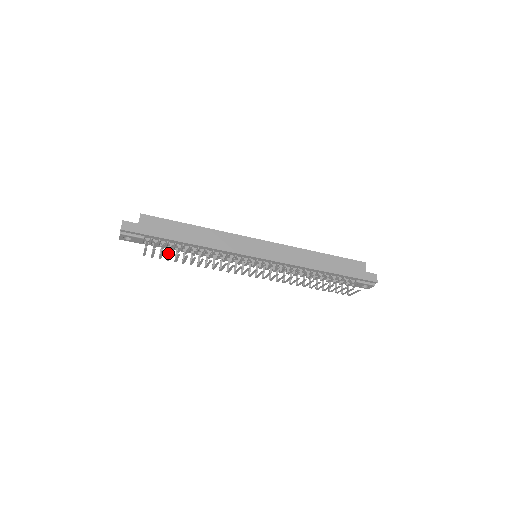
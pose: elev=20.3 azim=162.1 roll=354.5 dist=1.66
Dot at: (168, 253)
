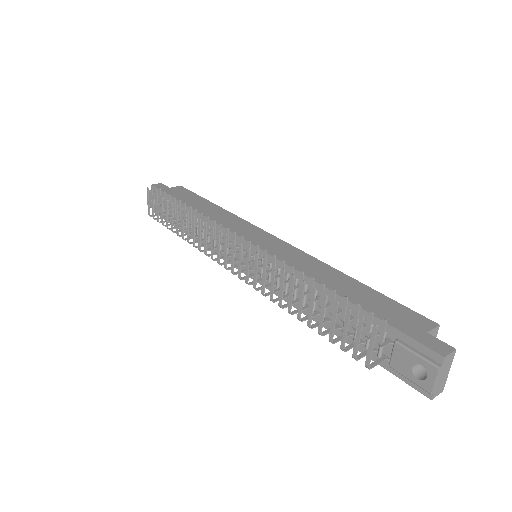
Dot at: occluded
